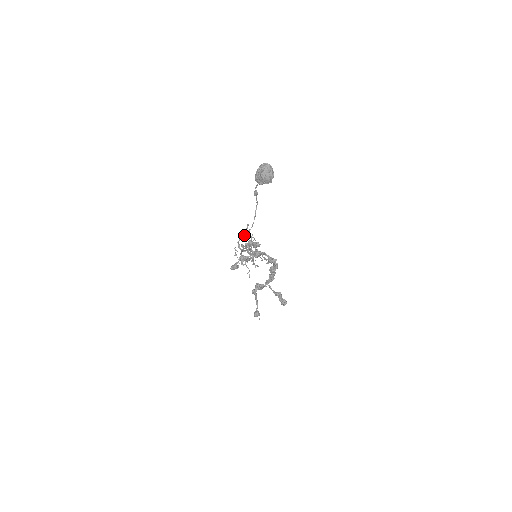
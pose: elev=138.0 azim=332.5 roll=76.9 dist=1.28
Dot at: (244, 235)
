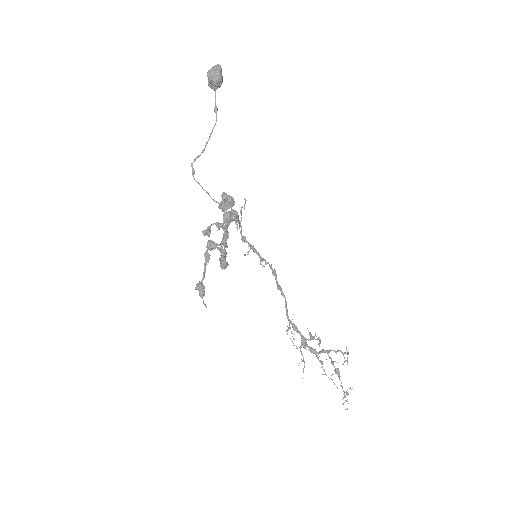
Dot at: (198, 156)
